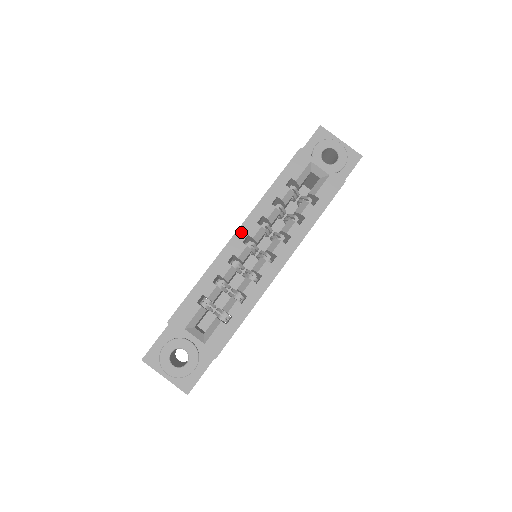
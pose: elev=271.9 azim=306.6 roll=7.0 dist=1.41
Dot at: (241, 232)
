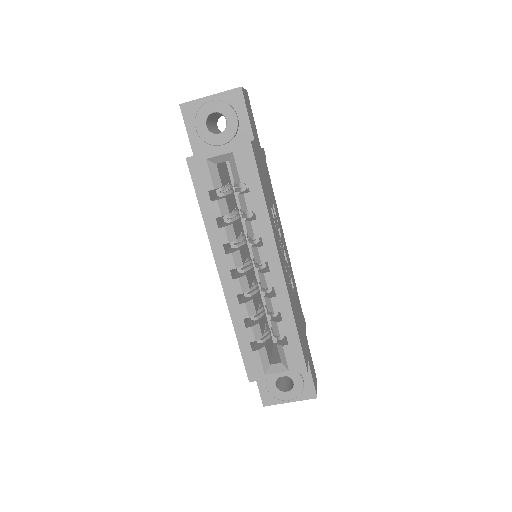
Dot at: (223, 273)
